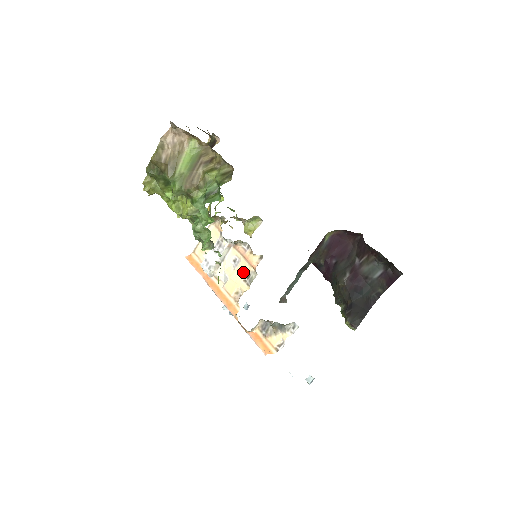
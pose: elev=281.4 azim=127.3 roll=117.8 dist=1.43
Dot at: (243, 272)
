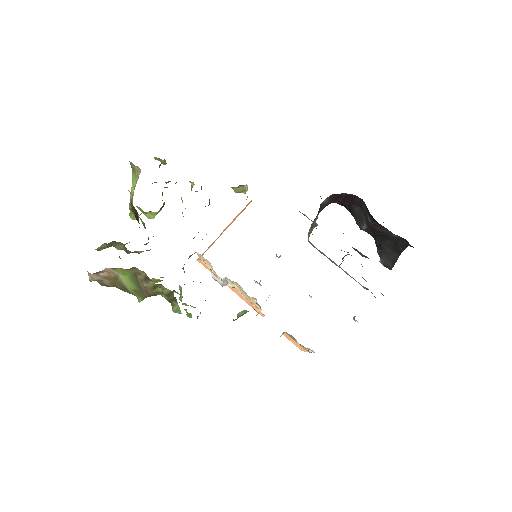
Dot at: (249, 298)
